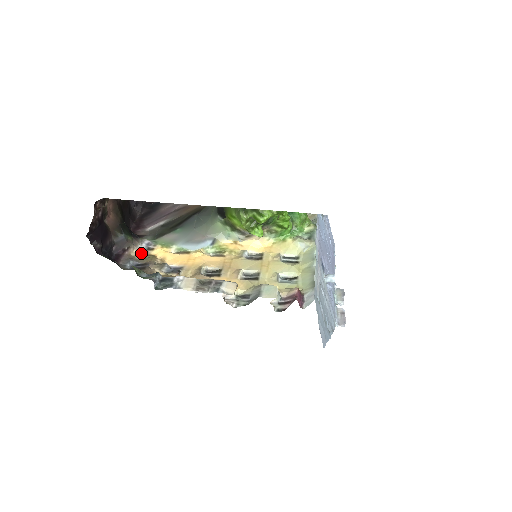
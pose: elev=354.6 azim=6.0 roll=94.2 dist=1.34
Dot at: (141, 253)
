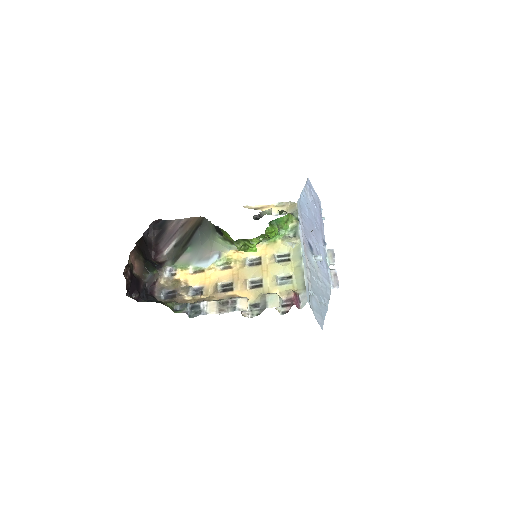
Dot at: (168, 280)
